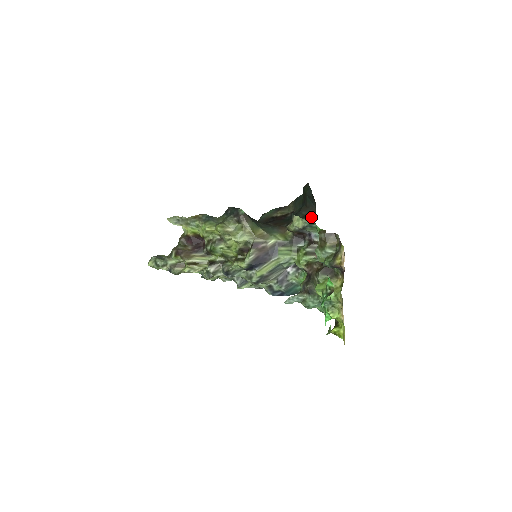
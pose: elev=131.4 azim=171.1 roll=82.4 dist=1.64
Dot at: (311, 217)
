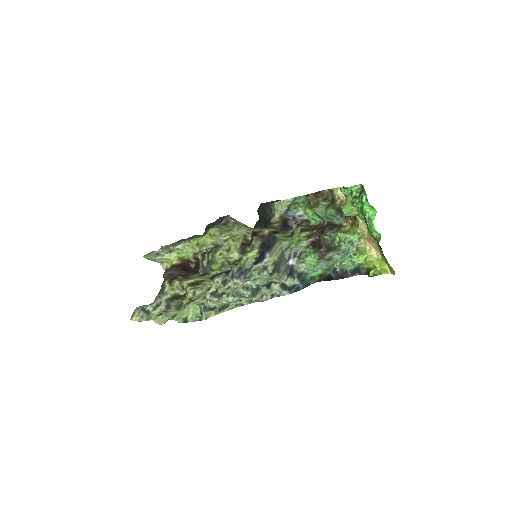
Dot at: occluded
